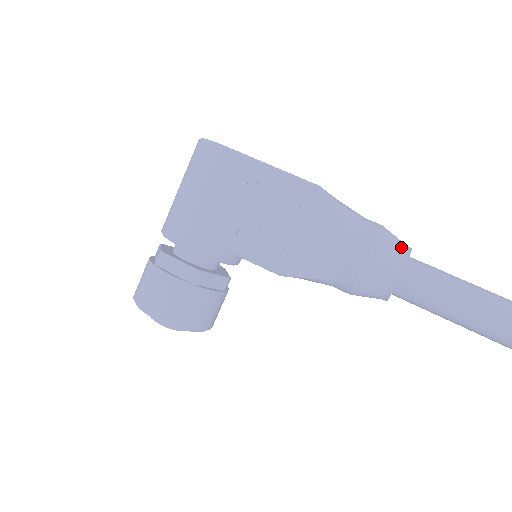
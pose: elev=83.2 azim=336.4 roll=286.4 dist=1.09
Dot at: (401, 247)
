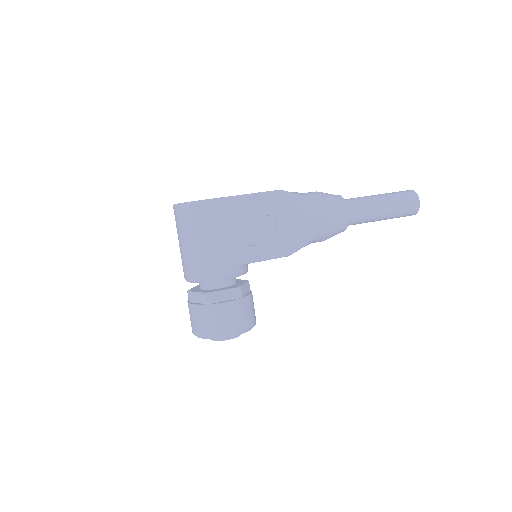
Dot at: (337, 198)
